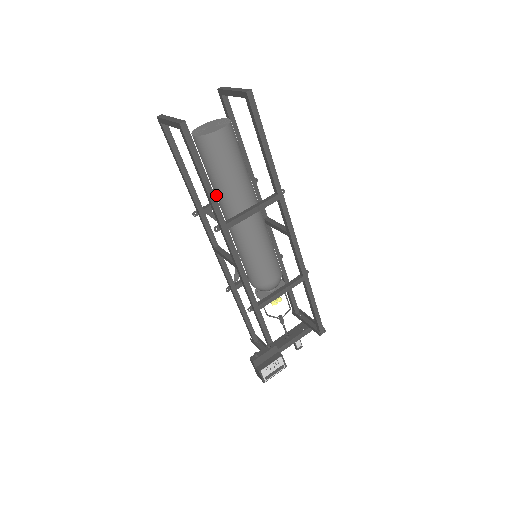
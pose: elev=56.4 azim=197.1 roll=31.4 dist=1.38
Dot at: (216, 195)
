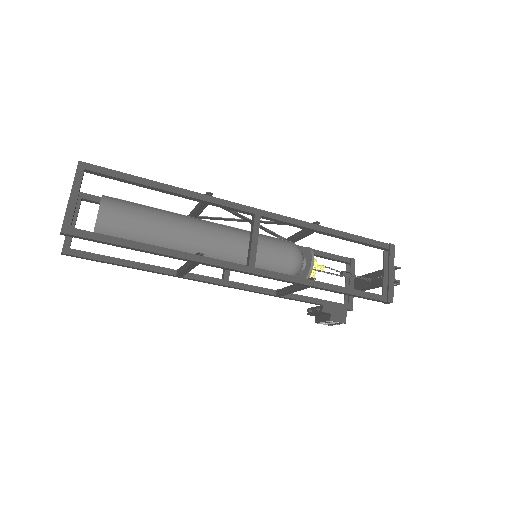
Dot at: occluded
